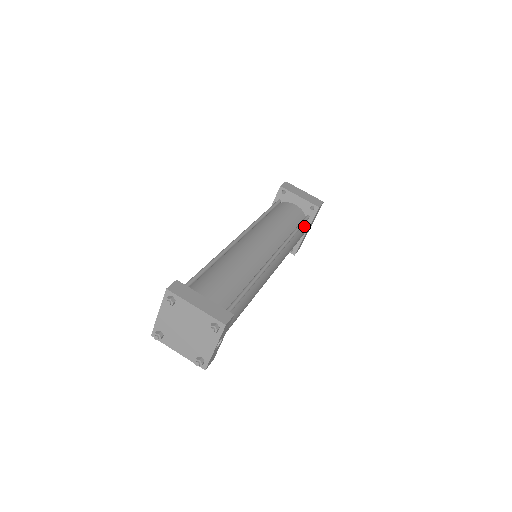
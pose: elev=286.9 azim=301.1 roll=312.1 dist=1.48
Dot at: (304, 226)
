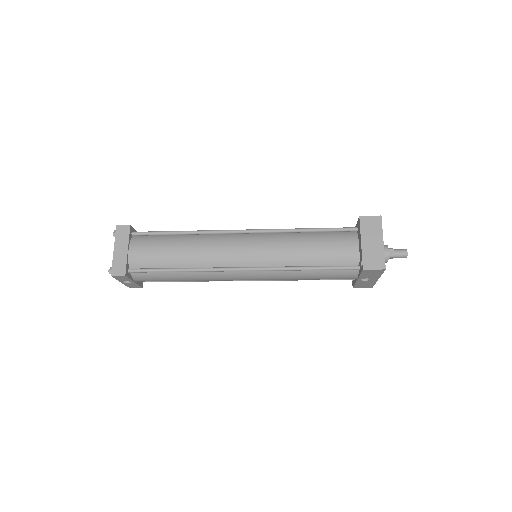
Dot at: (347, 272)
